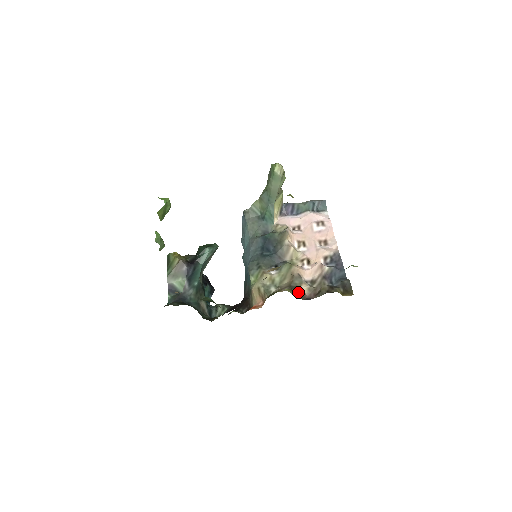
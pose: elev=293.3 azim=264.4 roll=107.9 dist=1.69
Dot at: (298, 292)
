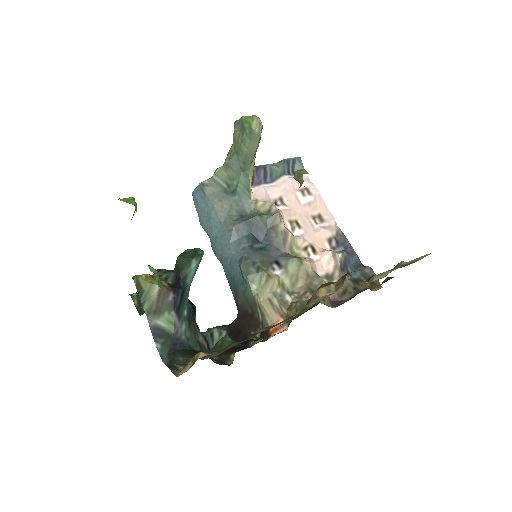
Dot at: (326, 298)
